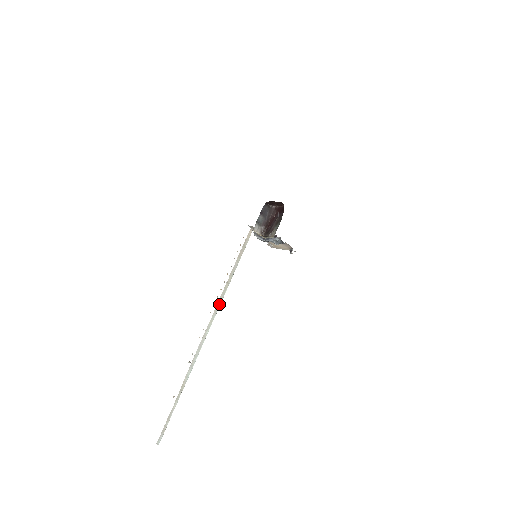
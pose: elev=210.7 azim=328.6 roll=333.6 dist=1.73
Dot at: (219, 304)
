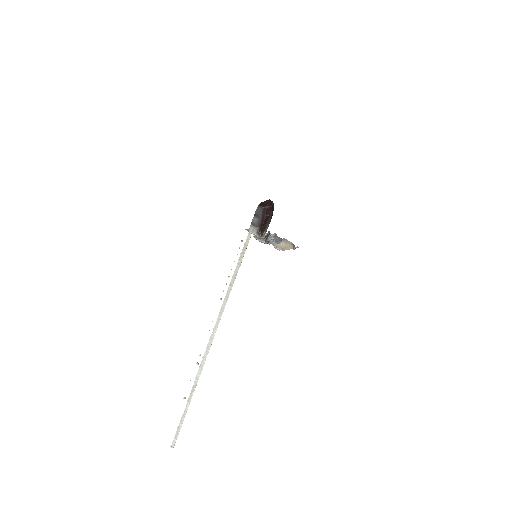
Dot at: (224, 306)
